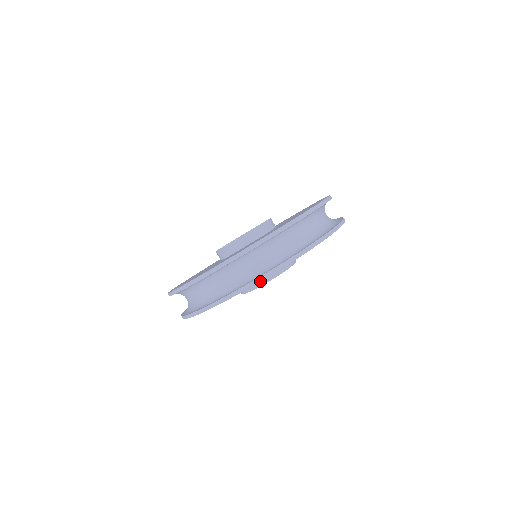
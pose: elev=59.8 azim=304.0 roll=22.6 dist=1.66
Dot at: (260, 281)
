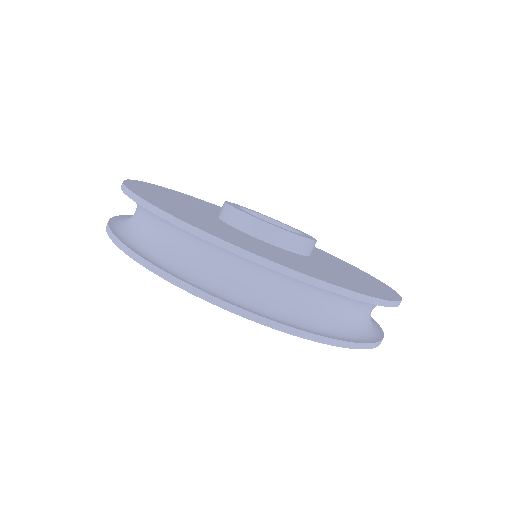
Dot at: occluded
